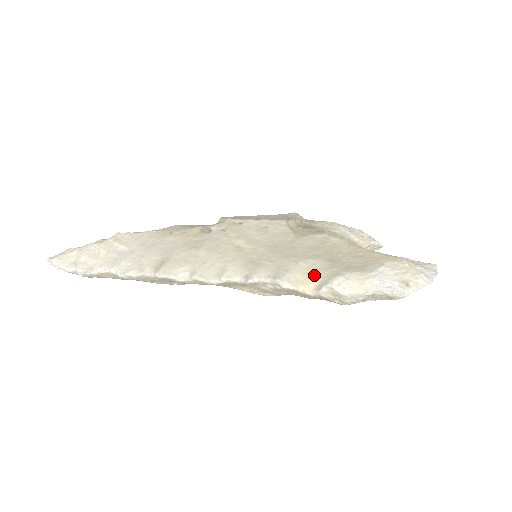
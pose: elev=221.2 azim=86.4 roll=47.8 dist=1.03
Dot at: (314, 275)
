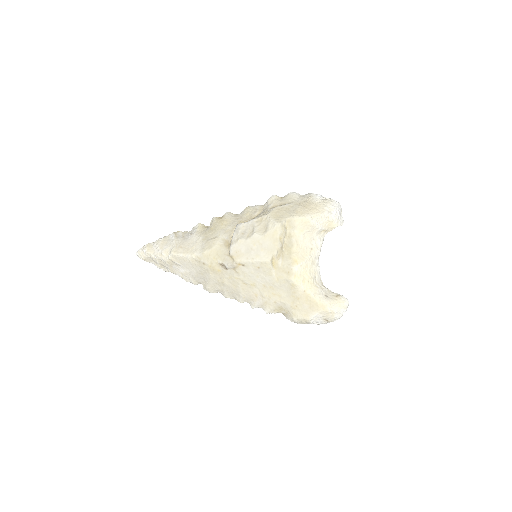
Dot at: (284, 311)
